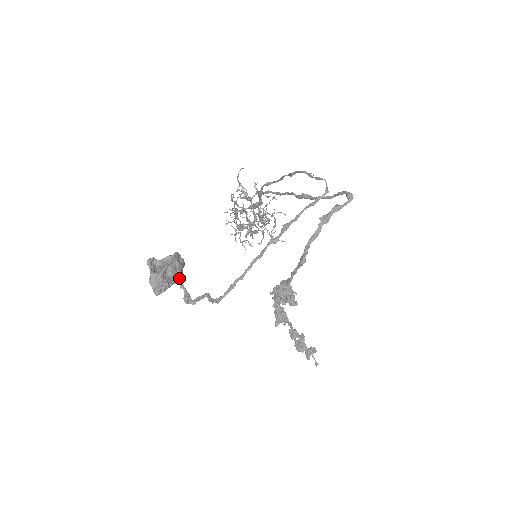
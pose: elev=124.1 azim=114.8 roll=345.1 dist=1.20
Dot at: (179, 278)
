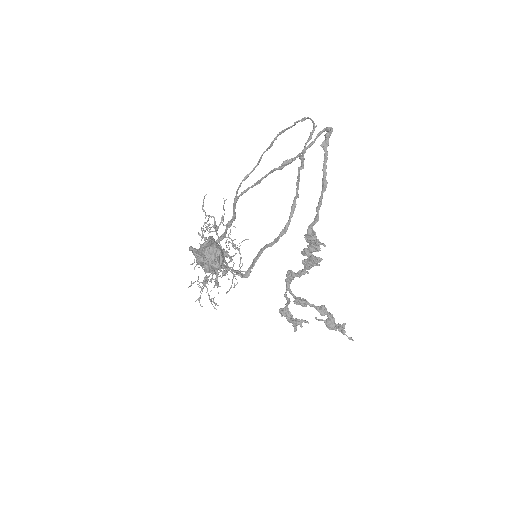
Dot at: occluded
